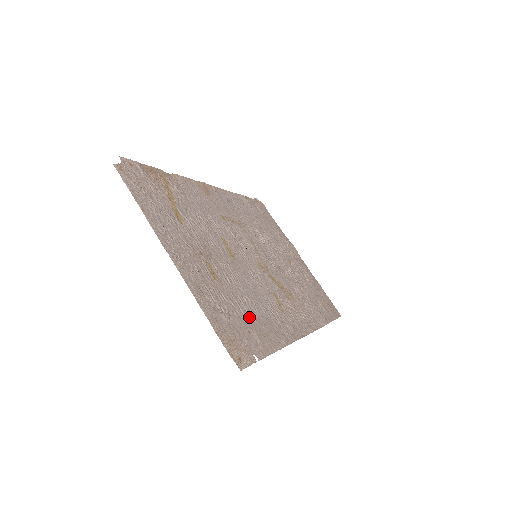
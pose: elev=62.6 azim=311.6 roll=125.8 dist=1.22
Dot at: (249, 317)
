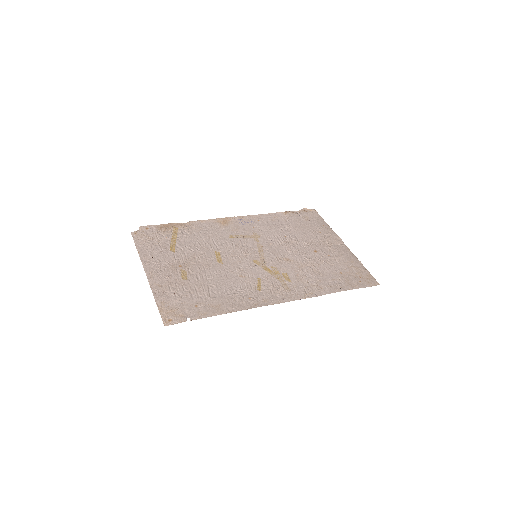
Dot at: (205, 297)
